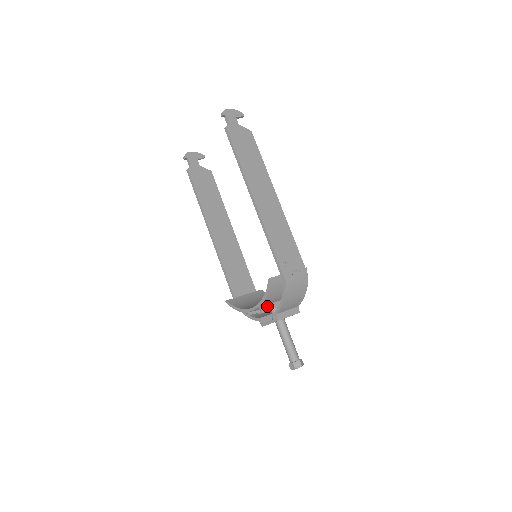
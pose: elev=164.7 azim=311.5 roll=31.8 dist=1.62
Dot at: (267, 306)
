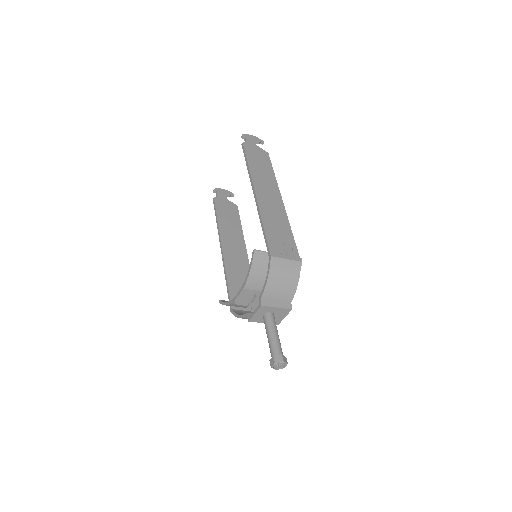
Dot at: (253, 291)
